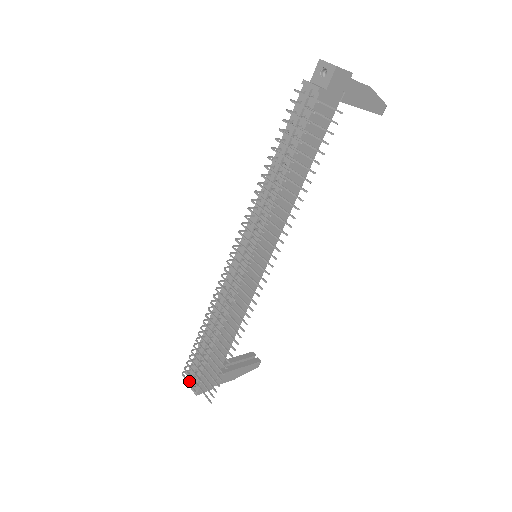
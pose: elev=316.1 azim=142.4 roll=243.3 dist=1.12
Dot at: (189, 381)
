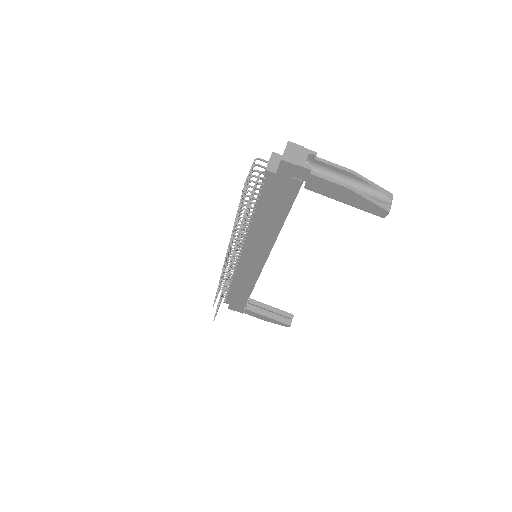
Dot at: occluded
